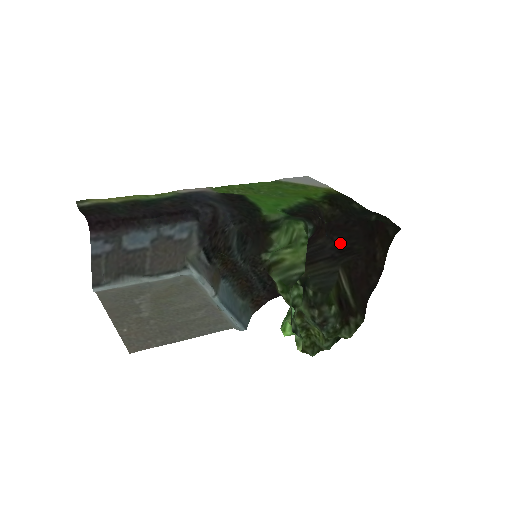
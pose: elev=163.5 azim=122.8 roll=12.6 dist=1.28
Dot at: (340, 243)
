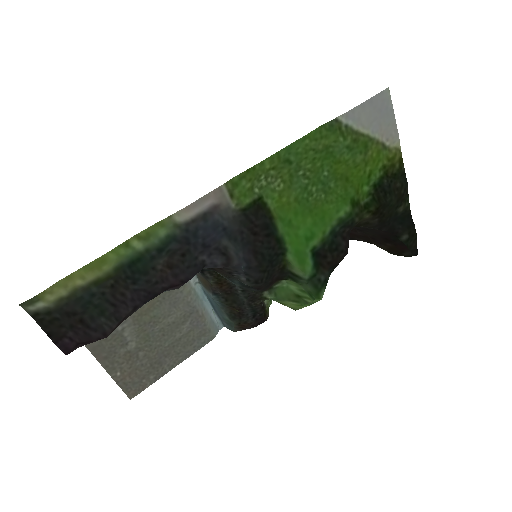
Dot at: occluded
